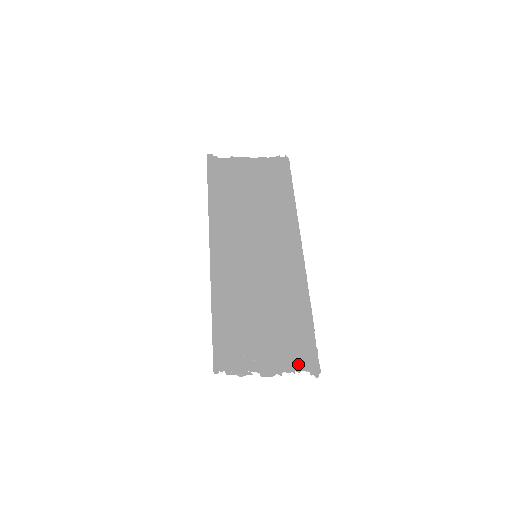
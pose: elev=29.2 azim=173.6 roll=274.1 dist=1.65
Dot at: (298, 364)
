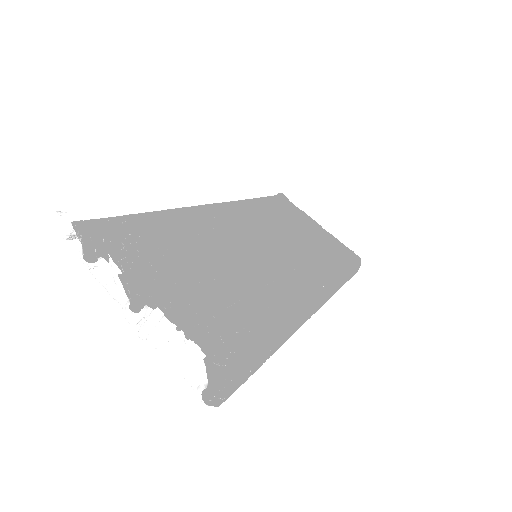
Dot at: occluded
